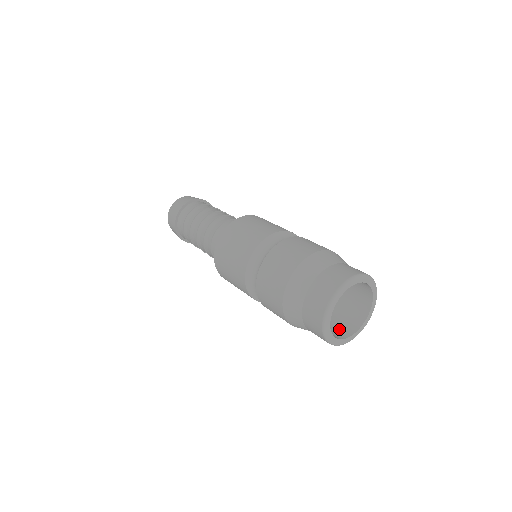
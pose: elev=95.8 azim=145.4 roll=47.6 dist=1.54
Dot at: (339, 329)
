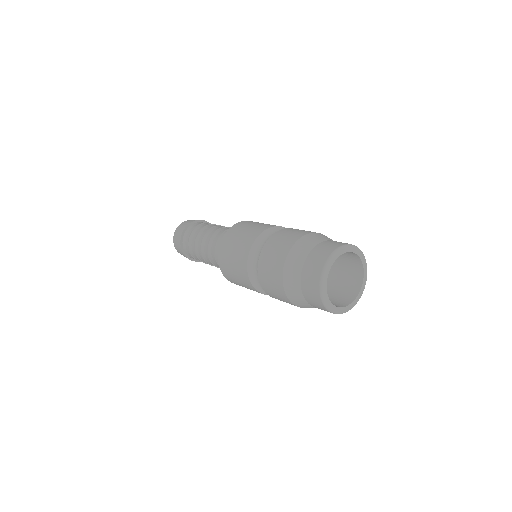
Dot at: (342, 298)
